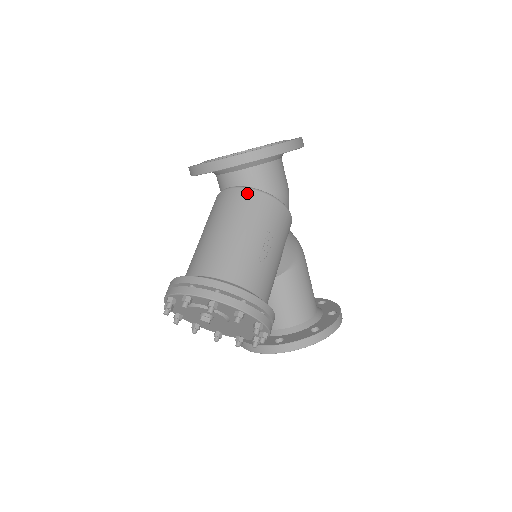
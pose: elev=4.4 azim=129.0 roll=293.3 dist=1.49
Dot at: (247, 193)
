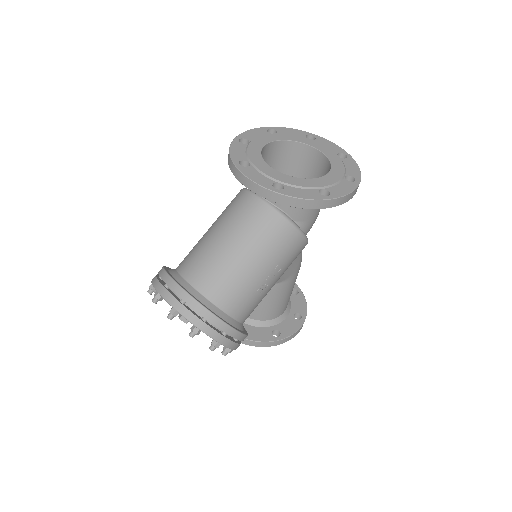
Dot at: (276, 219)
